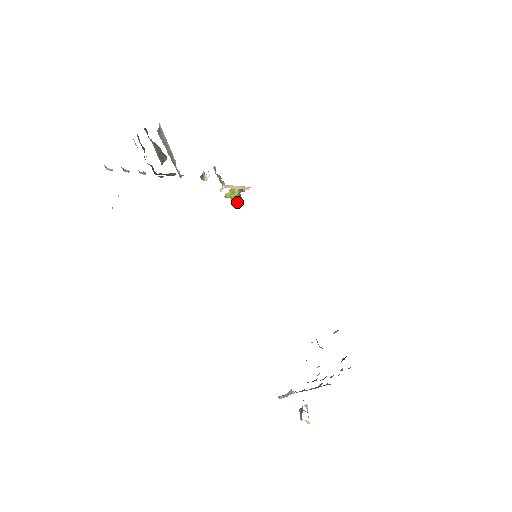
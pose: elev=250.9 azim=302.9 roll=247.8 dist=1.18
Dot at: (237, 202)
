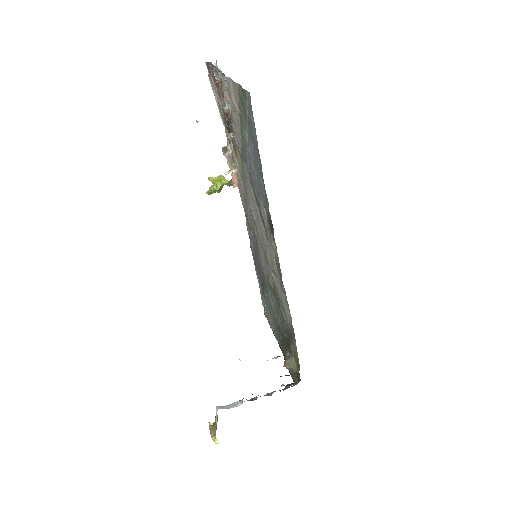
Dot at: (214, 191)
